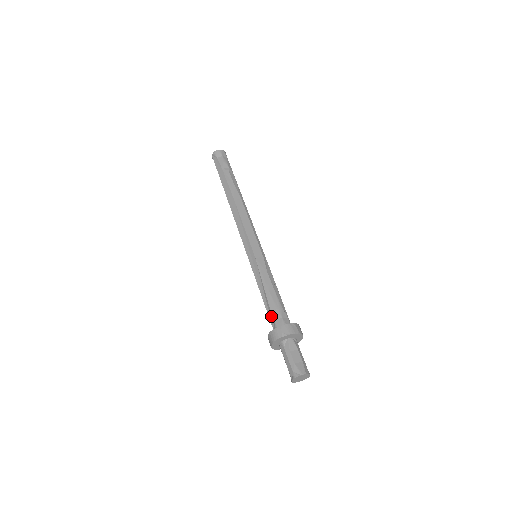
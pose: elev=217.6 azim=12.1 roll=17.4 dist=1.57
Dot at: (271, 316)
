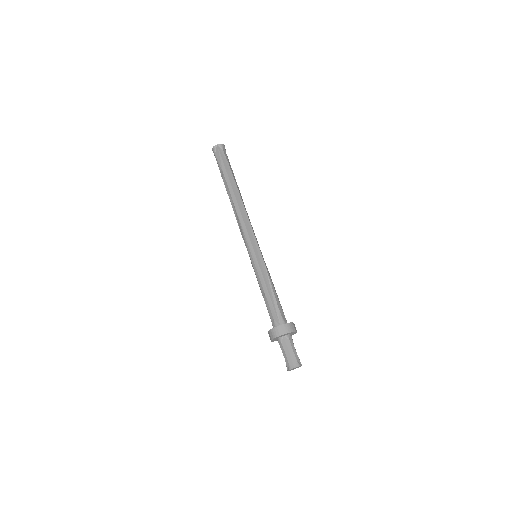
Dot at: (279, 311)
